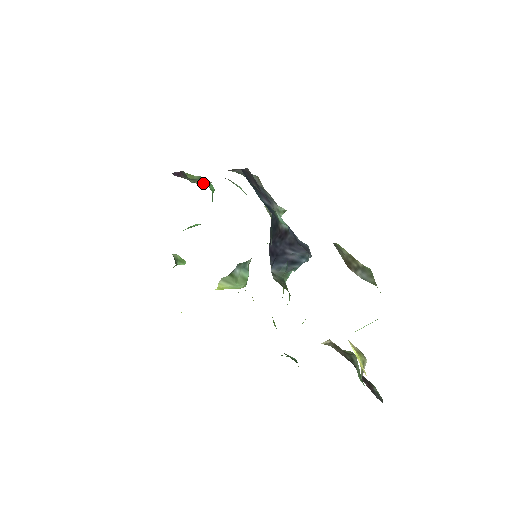
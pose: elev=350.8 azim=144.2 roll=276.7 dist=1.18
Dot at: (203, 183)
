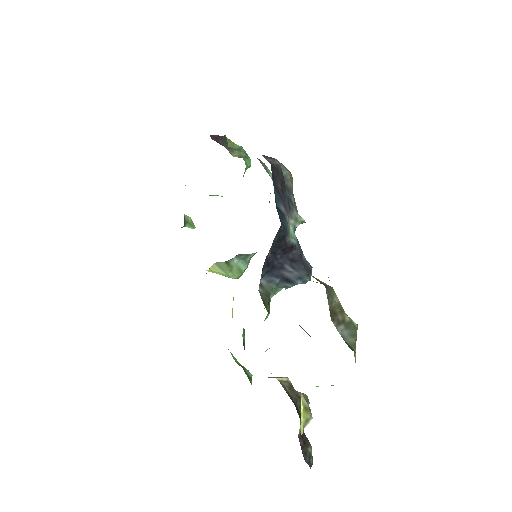
Dot at: (238, 156)
